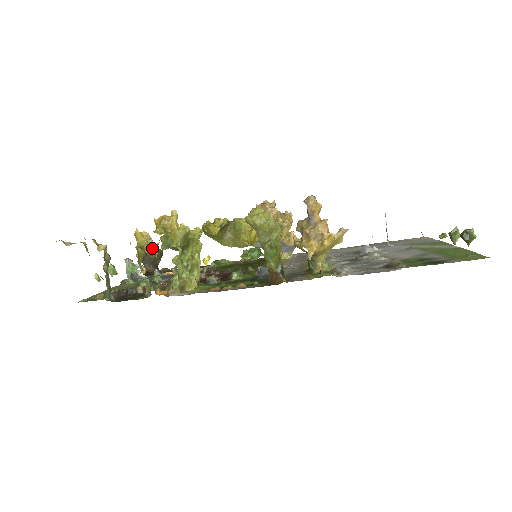
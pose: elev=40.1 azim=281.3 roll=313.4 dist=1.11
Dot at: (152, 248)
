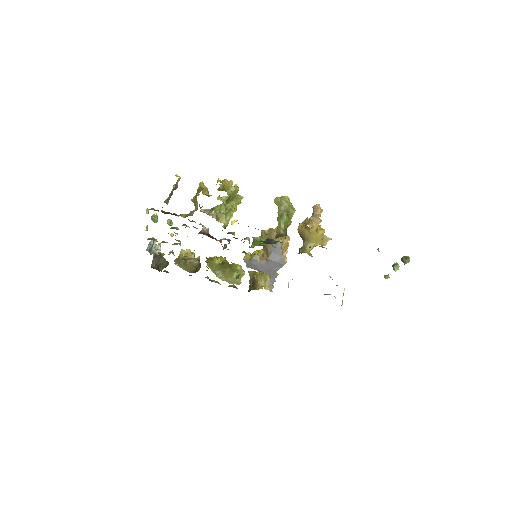
Dot at: (207, 194)
